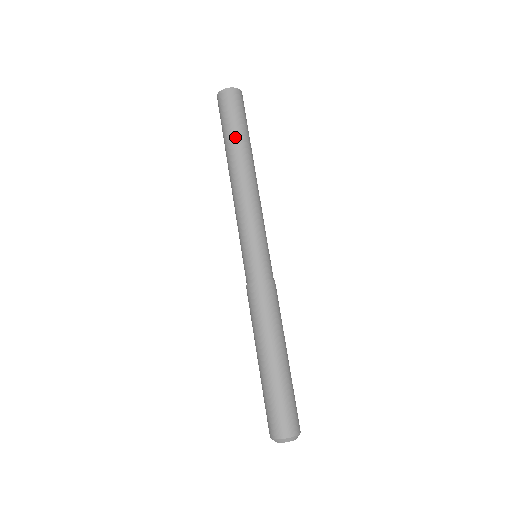
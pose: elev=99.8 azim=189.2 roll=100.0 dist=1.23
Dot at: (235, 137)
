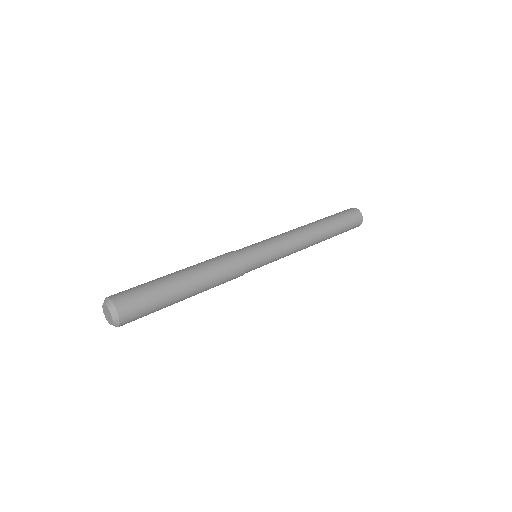
Dot at: occluded
